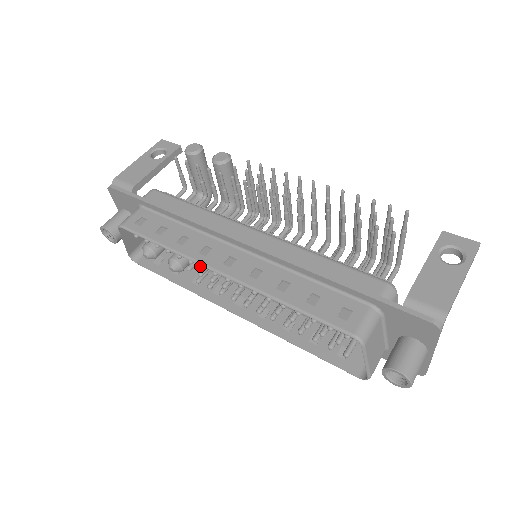
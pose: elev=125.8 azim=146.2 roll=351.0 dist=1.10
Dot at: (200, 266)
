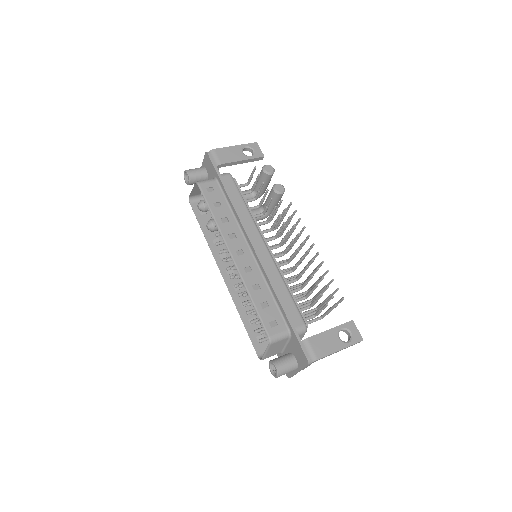
Dot at: occluded
